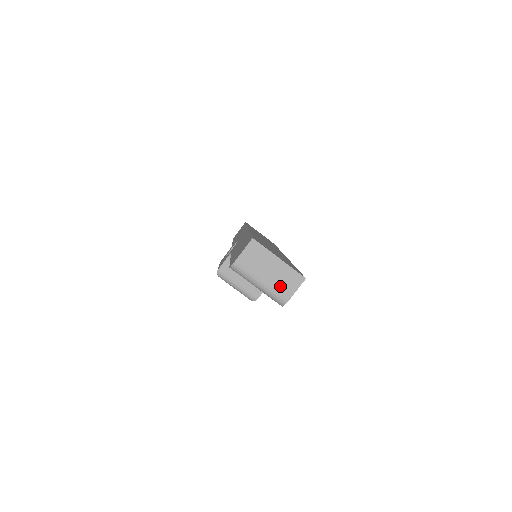
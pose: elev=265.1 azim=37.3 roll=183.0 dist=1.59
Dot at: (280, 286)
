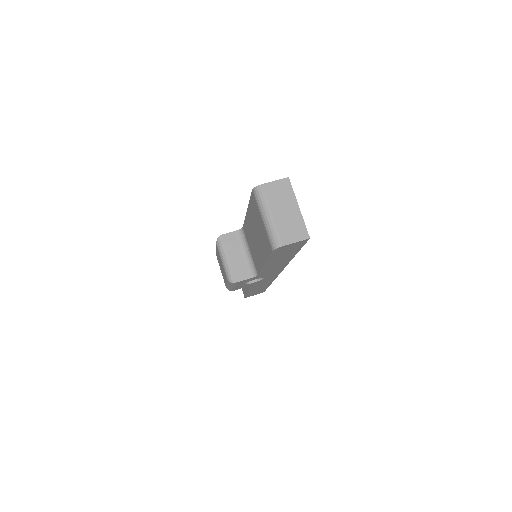
Dot at: (284, 229)
